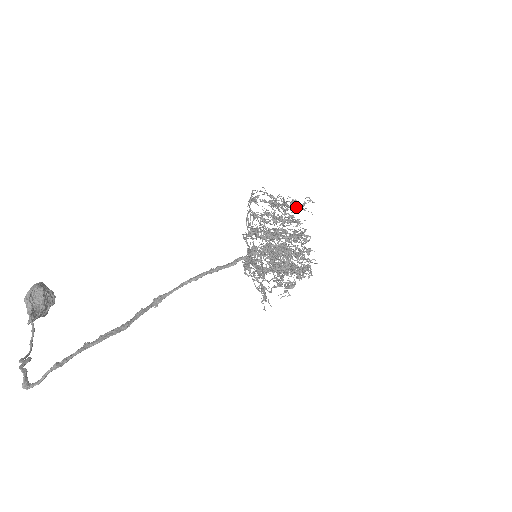
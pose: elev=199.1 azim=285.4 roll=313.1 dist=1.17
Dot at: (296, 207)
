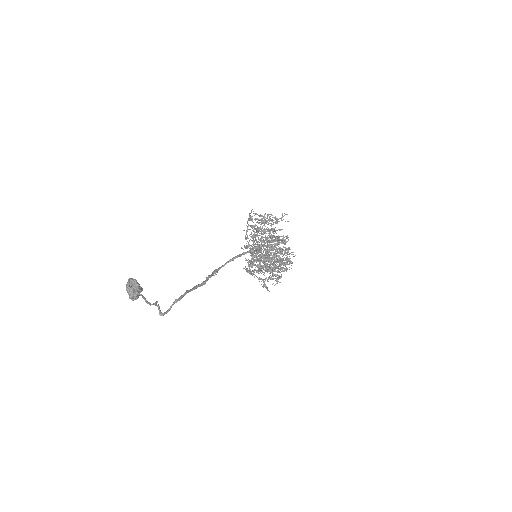
Dot at: (276, 221)
